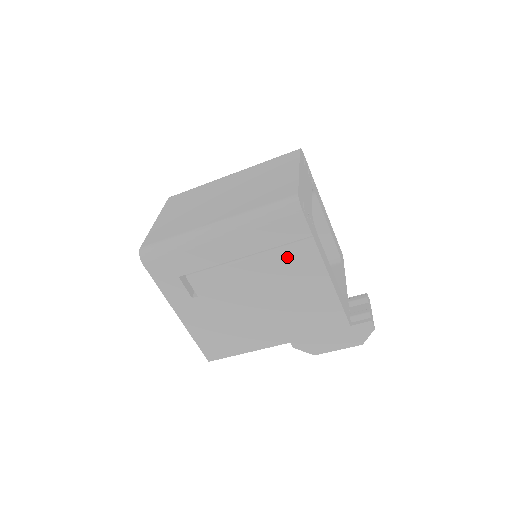
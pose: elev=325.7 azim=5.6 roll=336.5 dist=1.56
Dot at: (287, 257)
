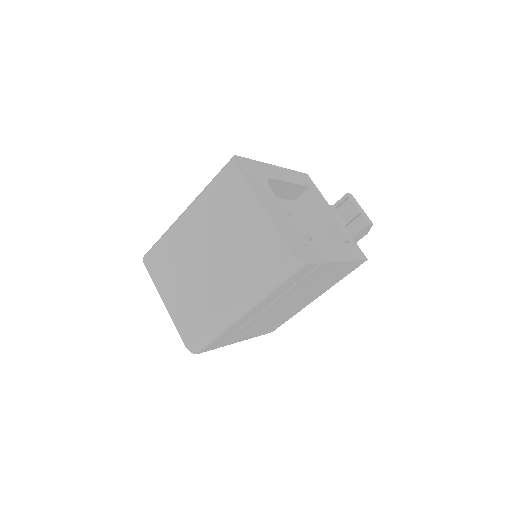
Dot at: (305, 280)
